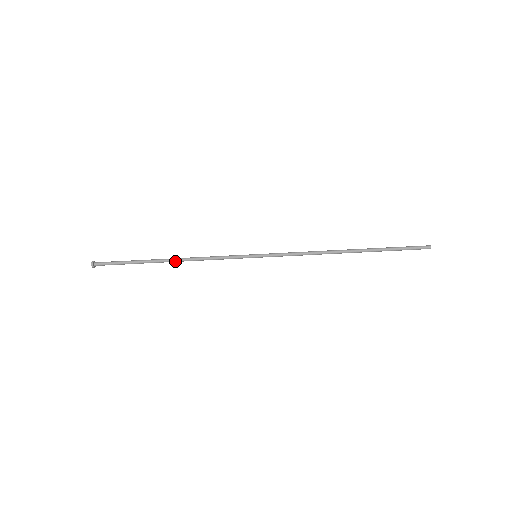
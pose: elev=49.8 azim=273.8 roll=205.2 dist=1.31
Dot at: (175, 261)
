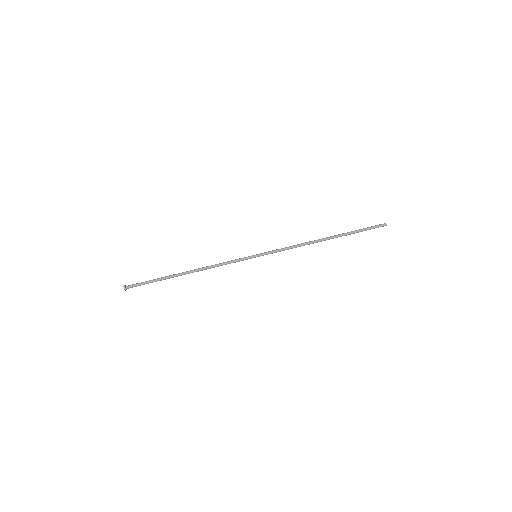
Dot at: (192, 271)
